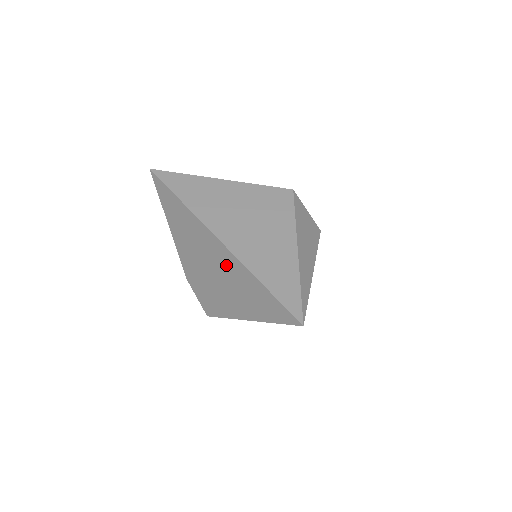
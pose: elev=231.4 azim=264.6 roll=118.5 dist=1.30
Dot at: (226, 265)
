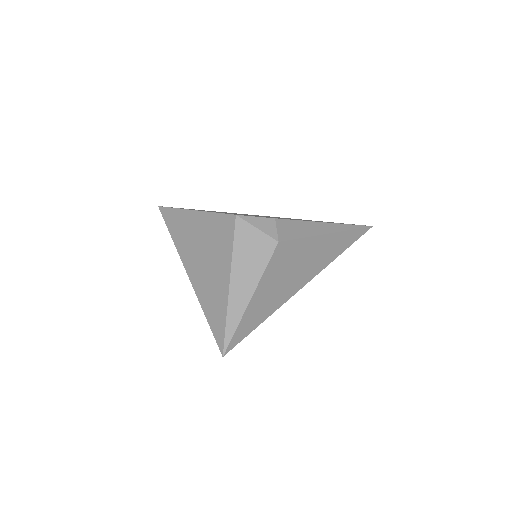
Dot at: occluded
